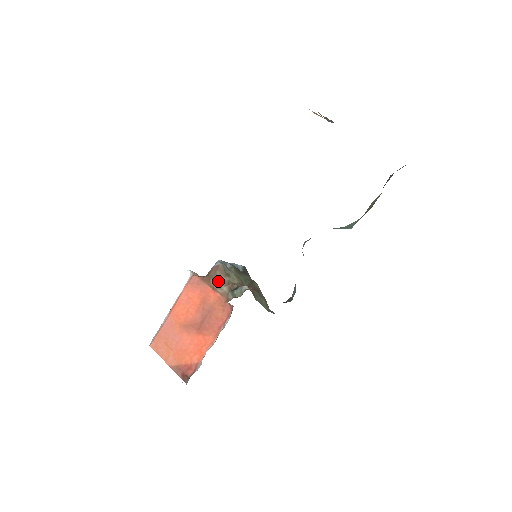
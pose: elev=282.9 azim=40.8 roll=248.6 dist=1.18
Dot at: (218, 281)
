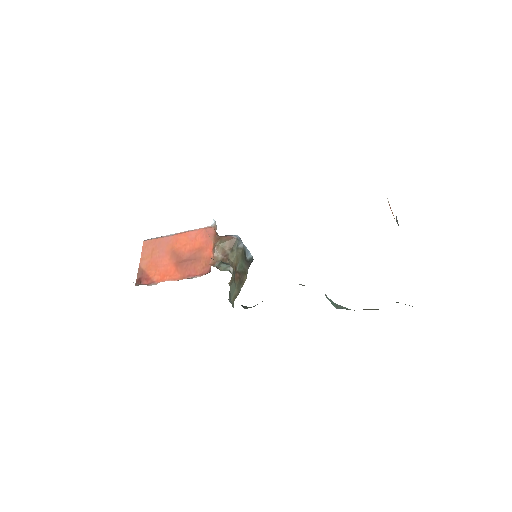
Dot at: (222, 247)
